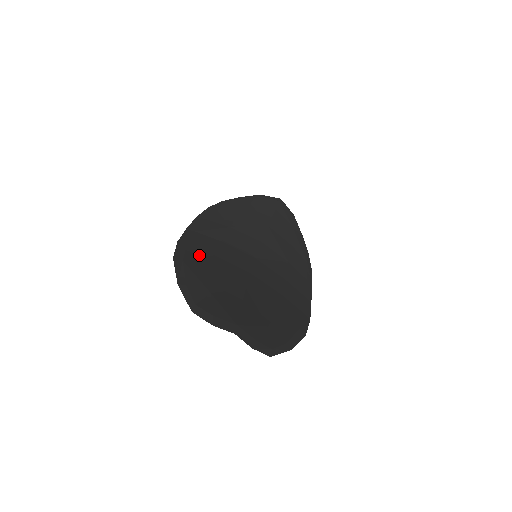
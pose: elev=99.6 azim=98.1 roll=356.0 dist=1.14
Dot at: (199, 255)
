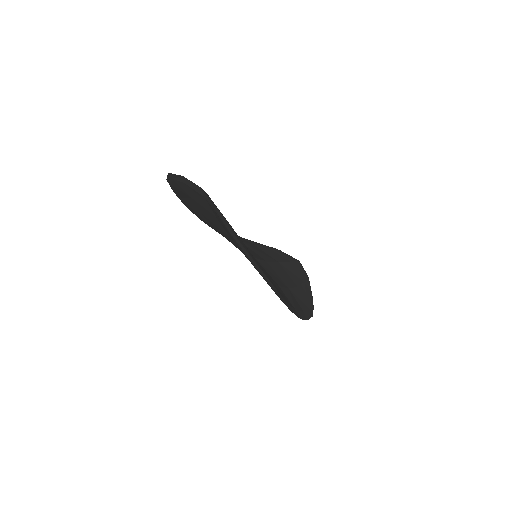
Dot at: occluded
